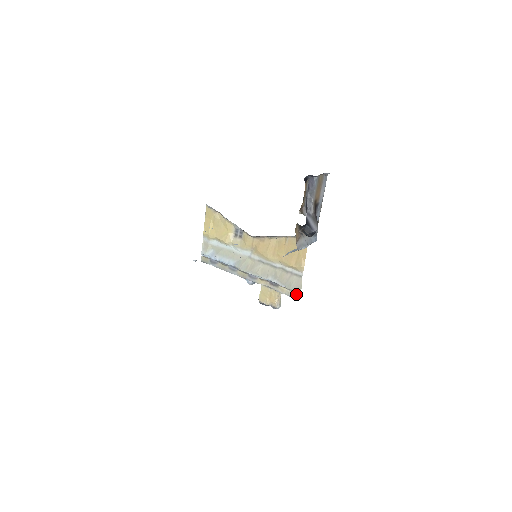
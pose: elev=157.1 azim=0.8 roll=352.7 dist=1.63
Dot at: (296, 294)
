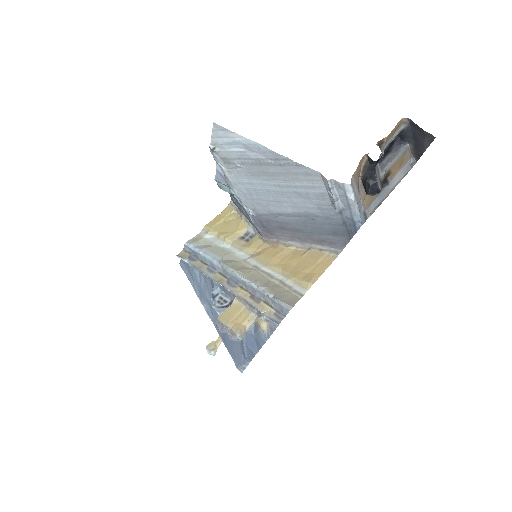
Dot at: (280, 317)
